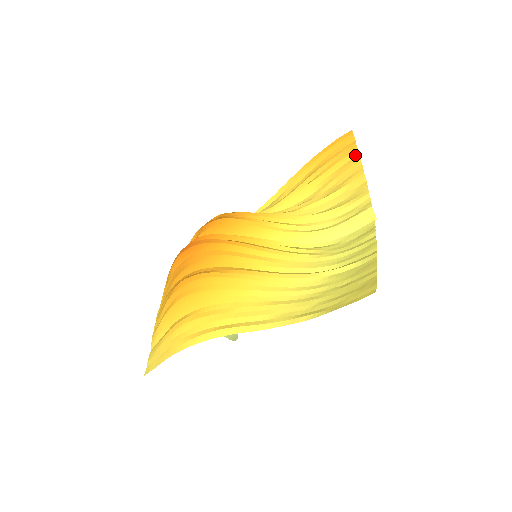
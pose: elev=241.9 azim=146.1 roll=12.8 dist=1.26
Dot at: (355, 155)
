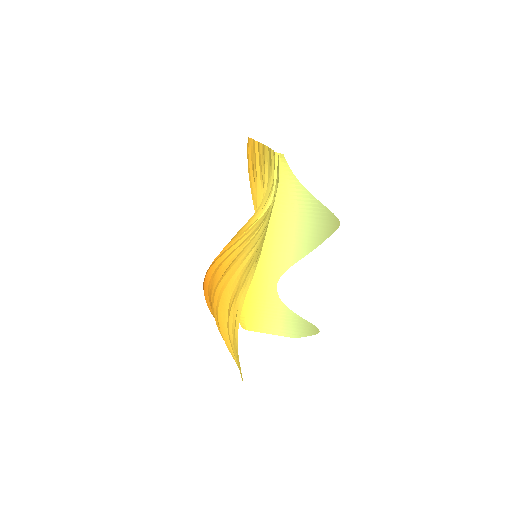
Dot at: (257, 145)
